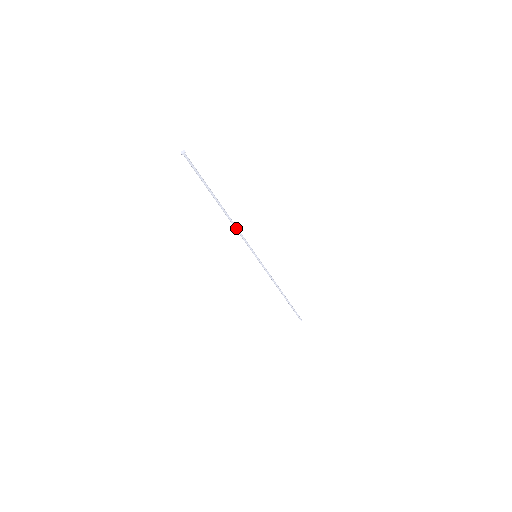
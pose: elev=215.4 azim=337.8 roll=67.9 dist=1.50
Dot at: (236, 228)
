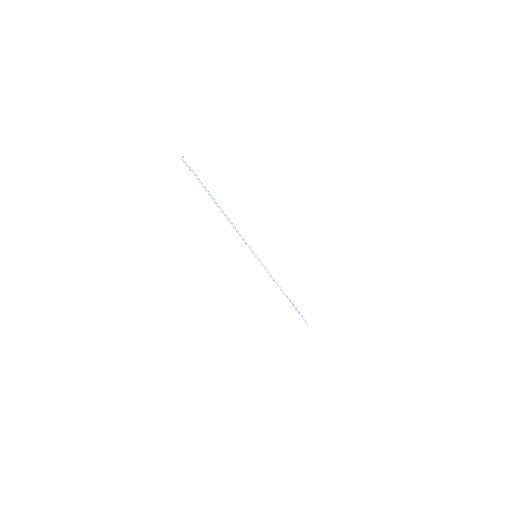
Dot at: (235, 228)
